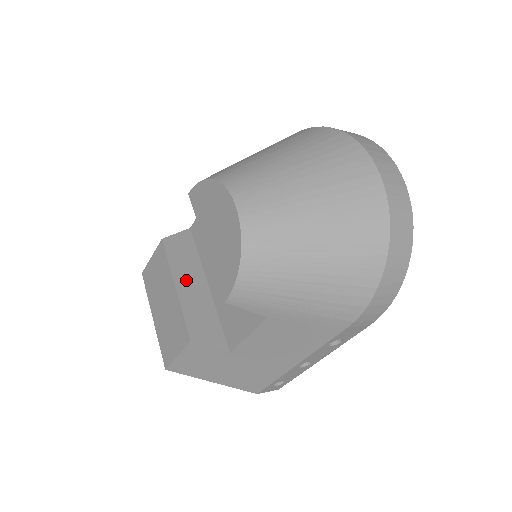
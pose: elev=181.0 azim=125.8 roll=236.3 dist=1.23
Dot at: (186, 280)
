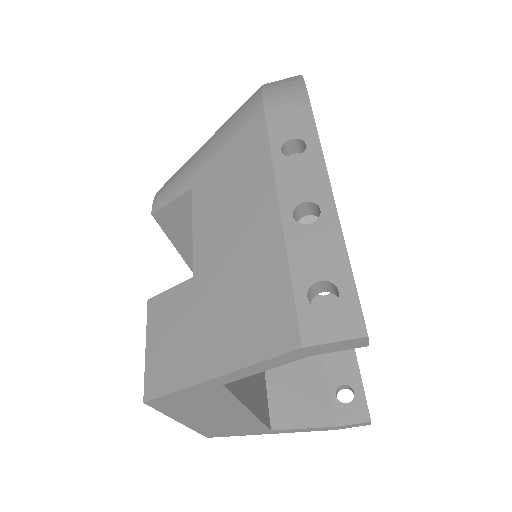
Dot at: occluded
